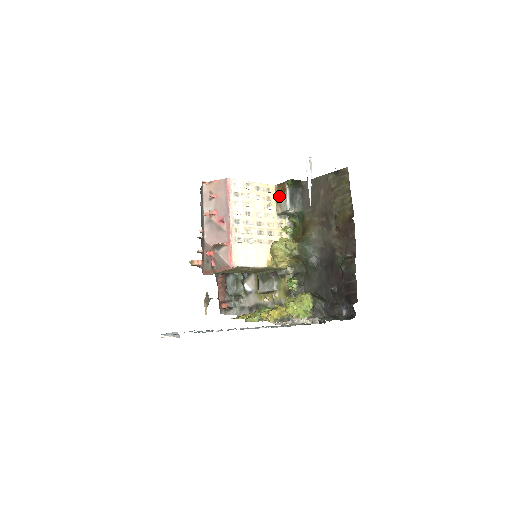
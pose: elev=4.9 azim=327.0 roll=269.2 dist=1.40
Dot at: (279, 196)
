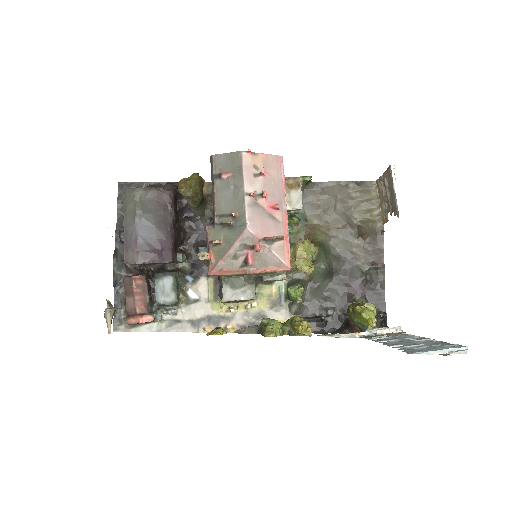
Dot at: (288, 191)
